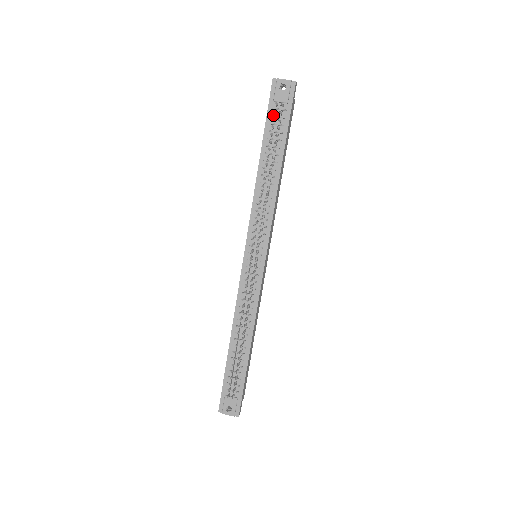
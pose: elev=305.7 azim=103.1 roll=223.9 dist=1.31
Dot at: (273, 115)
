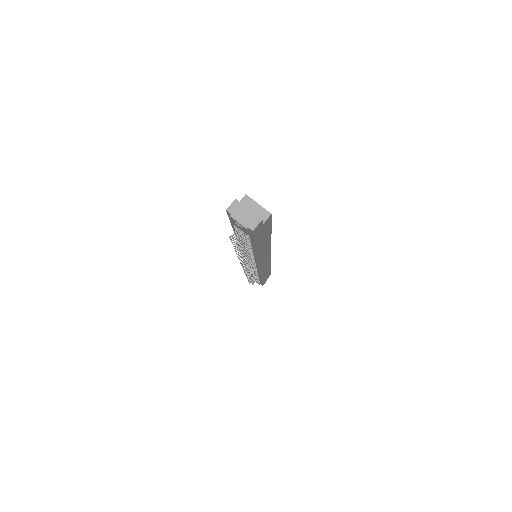
Dot at: occluded
